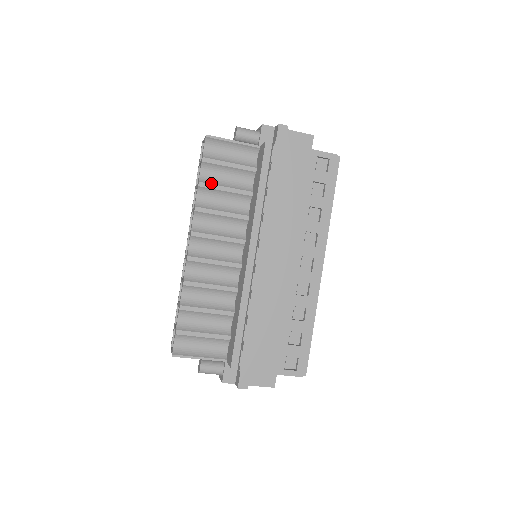
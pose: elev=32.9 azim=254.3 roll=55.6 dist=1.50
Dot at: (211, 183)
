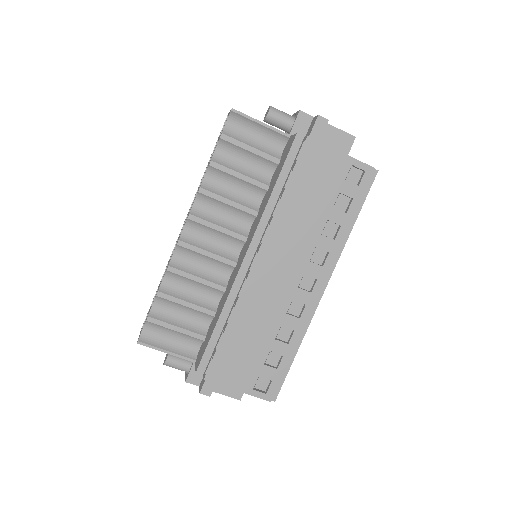
Dot at: (224, 165)
